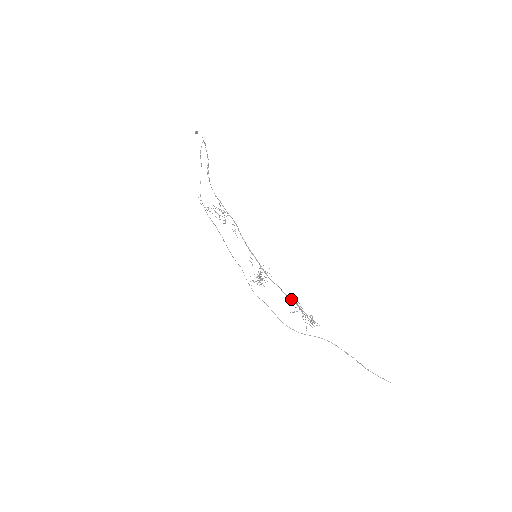
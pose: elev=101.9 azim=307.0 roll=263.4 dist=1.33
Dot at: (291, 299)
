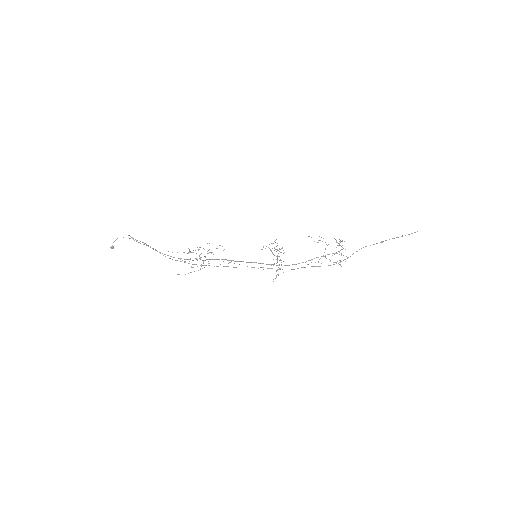
Dot at: (310, 260)
